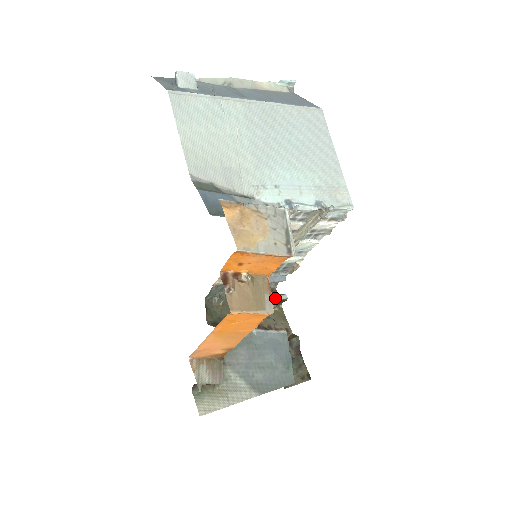
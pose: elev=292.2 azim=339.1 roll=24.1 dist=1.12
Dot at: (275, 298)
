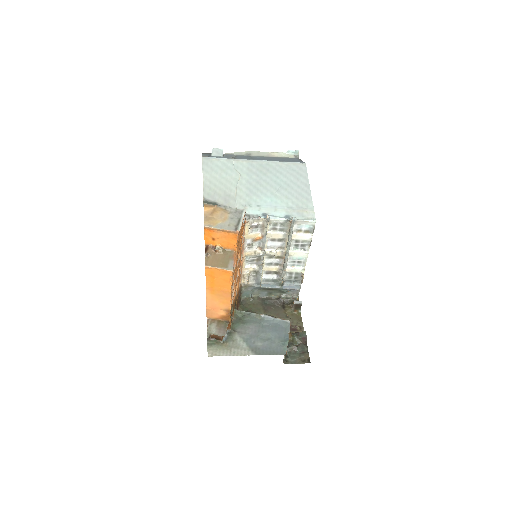
Dot at: (293, 303)
